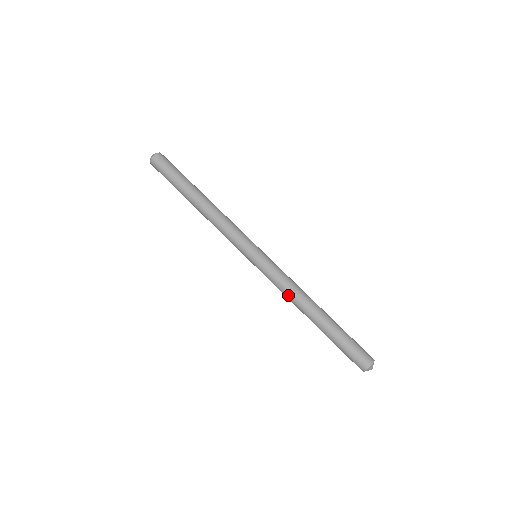
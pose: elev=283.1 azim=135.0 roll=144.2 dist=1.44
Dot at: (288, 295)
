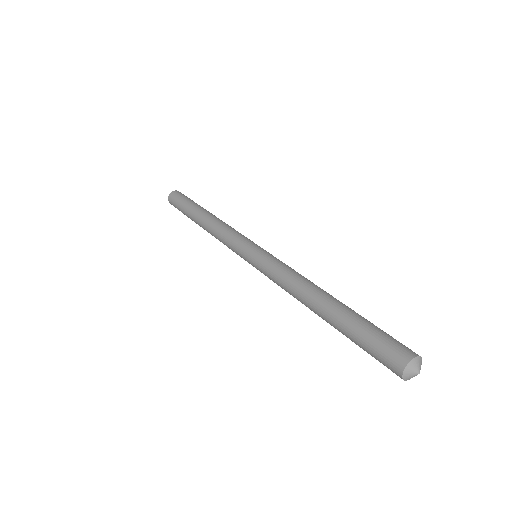
Dot at: (290, 280)
